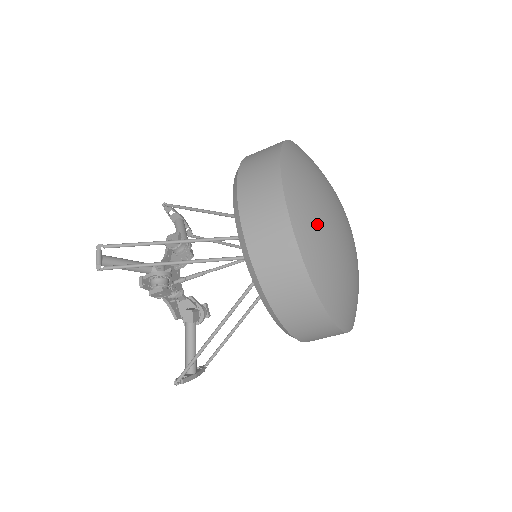
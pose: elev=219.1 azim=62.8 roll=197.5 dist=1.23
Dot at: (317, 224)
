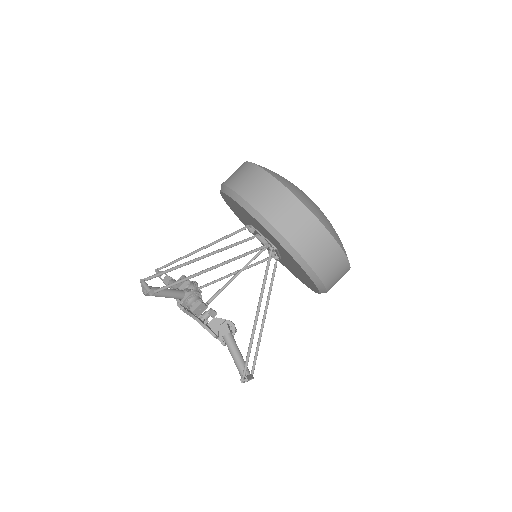
Dot at: (298, 190)
